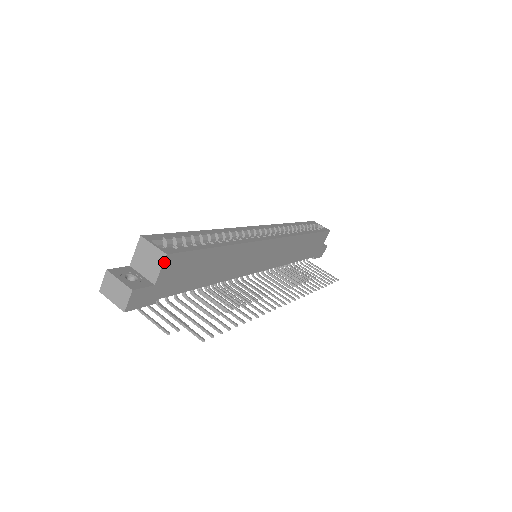
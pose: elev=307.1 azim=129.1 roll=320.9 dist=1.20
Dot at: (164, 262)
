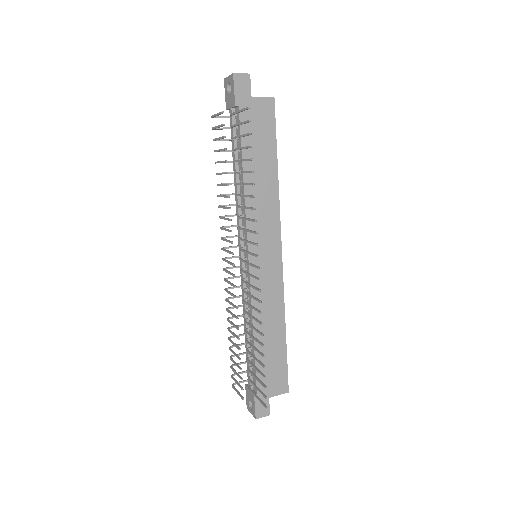
Dot at: (268, 98)
